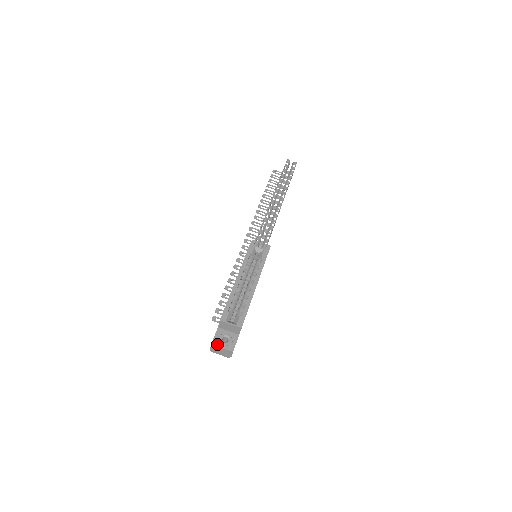
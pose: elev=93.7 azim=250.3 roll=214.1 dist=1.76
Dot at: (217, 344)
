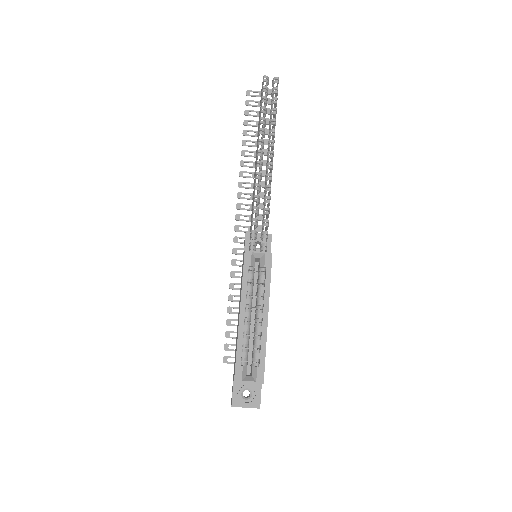
Dot at: (238, 404)
